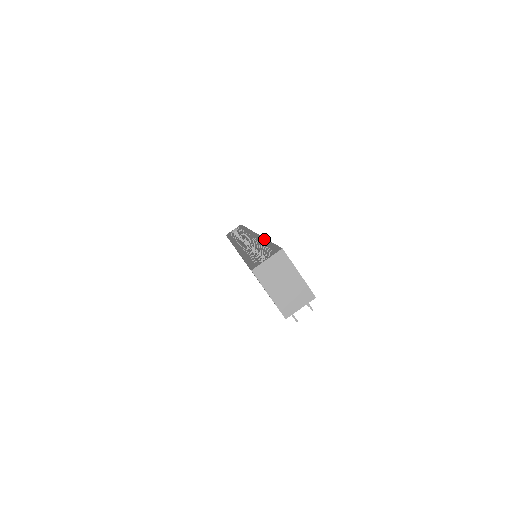
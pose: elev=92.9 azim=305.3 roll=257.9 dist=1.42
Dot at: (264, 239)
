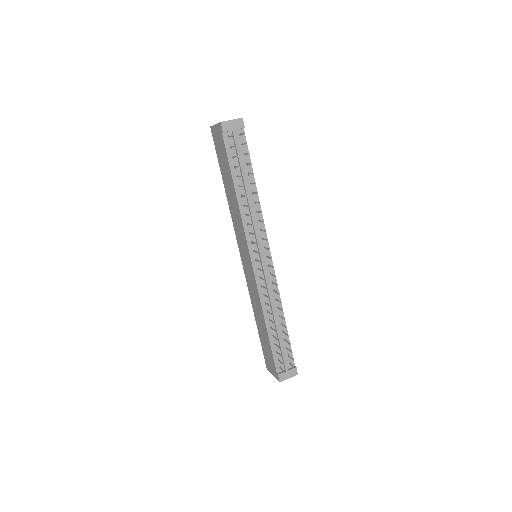
Dot at: occluded
